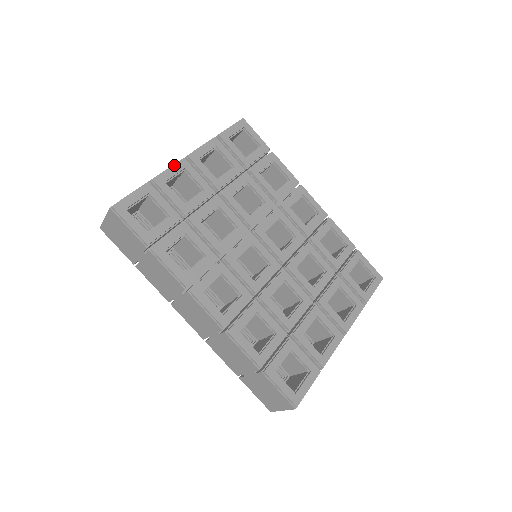
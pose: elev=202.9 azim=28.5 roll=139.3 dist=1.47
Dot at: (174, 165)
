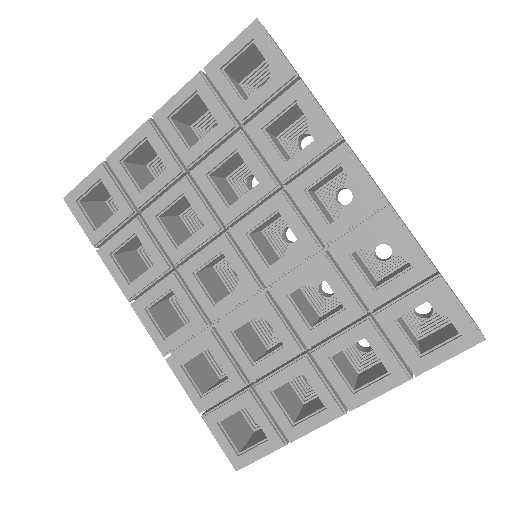
Dot at: (133, 133)
